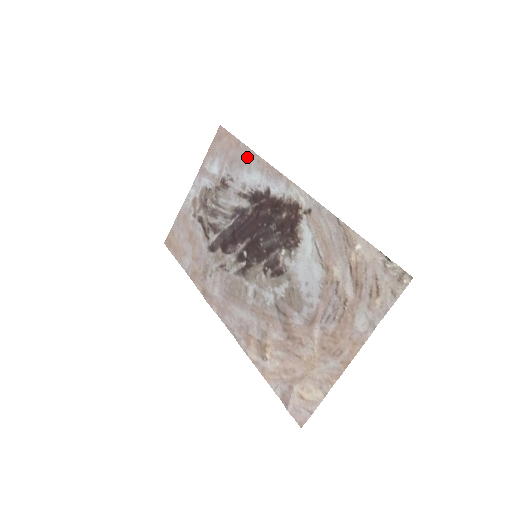
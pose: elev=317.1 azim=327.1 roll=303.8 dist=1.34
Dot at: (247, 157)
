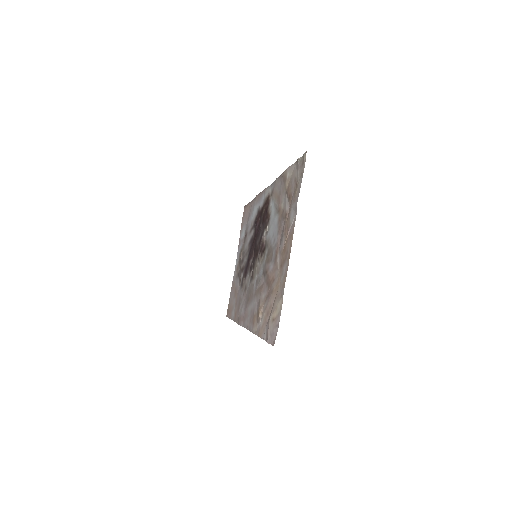
Dot at: (252, 205)
